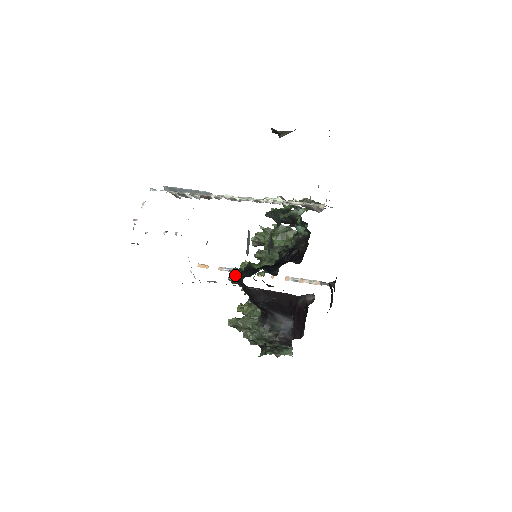
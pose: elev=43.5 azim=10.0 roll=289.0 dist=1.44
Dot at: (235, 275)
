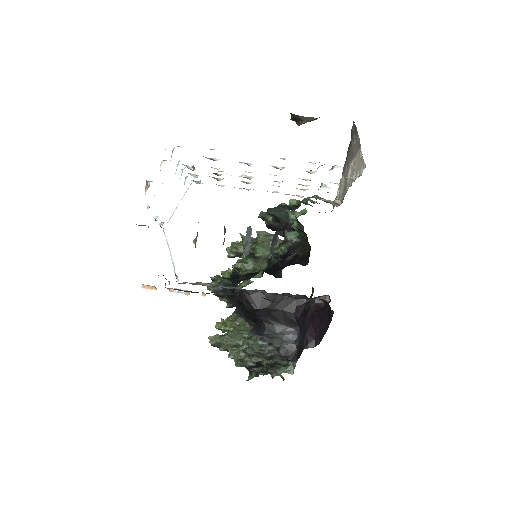
Dot at: (221, 282)
